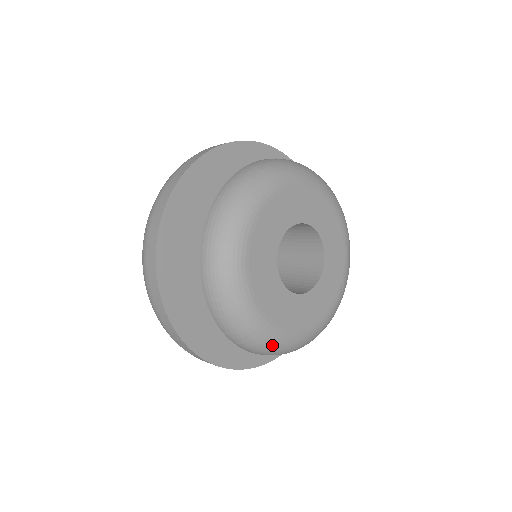
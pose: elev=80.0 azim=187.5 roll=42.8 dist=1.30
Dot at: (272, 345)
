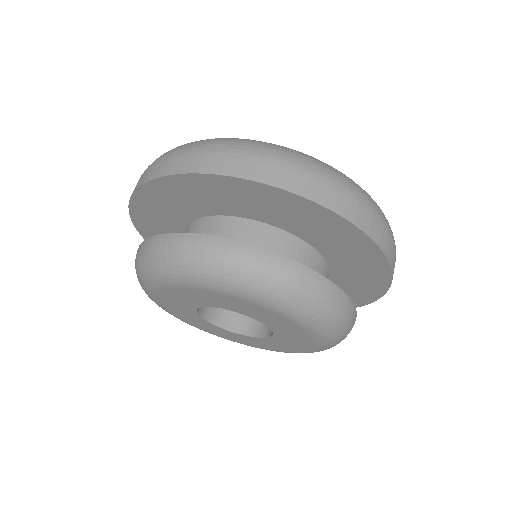
Dot at: occluded
